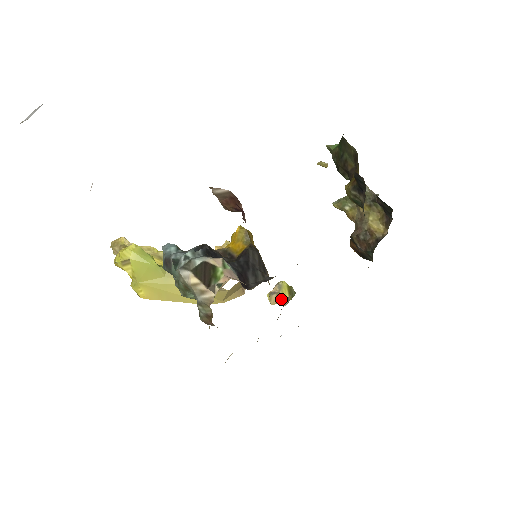
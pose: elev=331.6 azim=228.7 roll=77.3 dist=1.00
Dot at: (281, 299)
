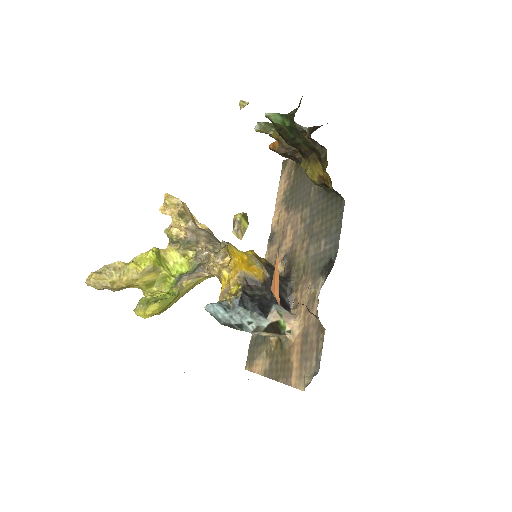
Dot at: (244, 230)
